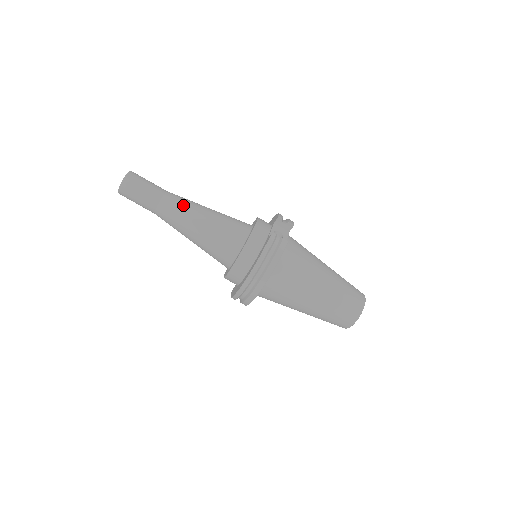
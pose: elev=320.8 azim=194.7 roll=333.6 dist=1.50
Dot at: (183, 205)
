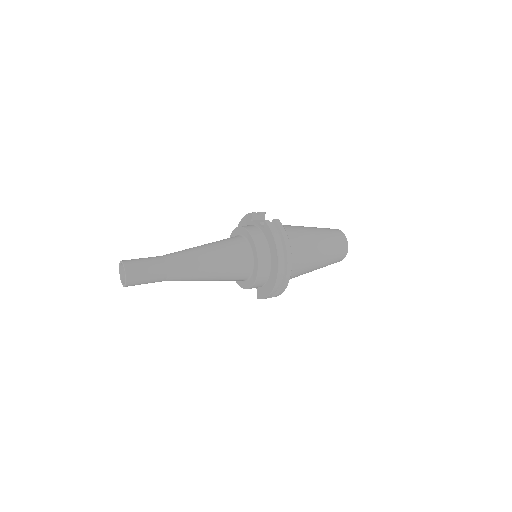
Dot at: (184, 254)
